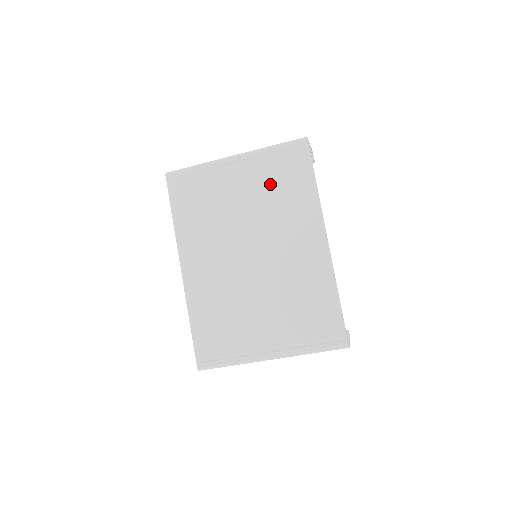
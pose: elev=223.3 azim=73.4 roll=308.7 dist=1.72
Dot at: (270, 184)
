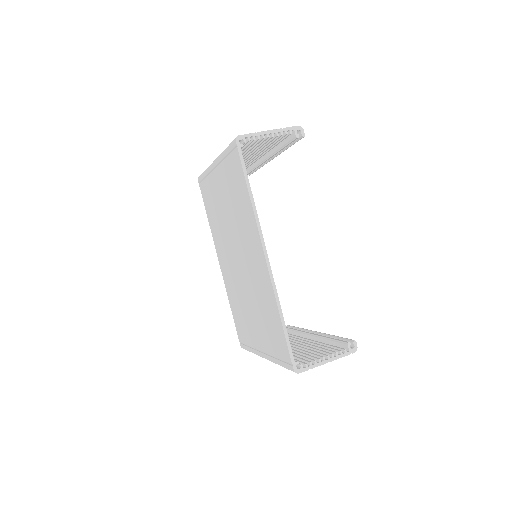
Dot at: (231, 191)
